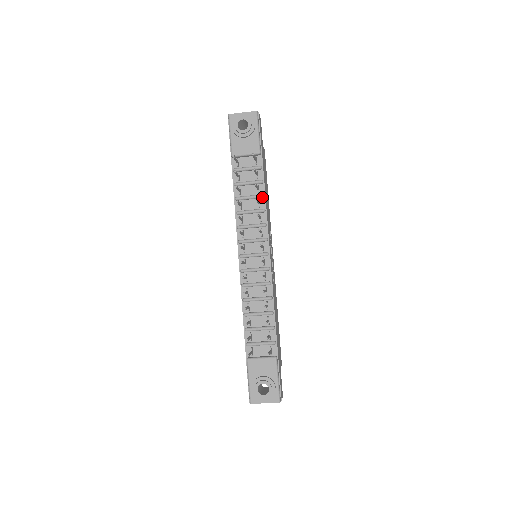
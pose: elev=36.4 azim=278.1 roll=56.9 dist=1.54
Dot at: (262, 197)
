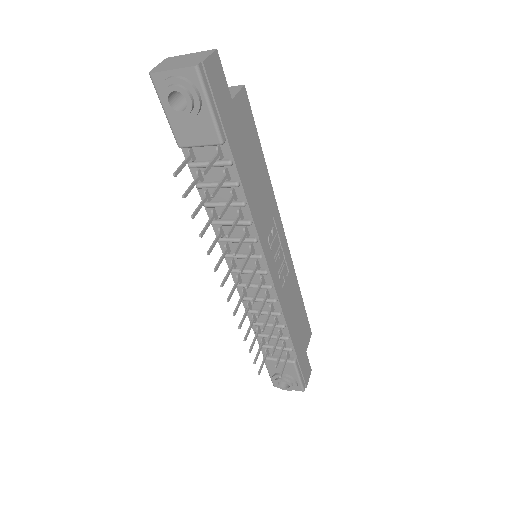
Dot at: (242, 206)
